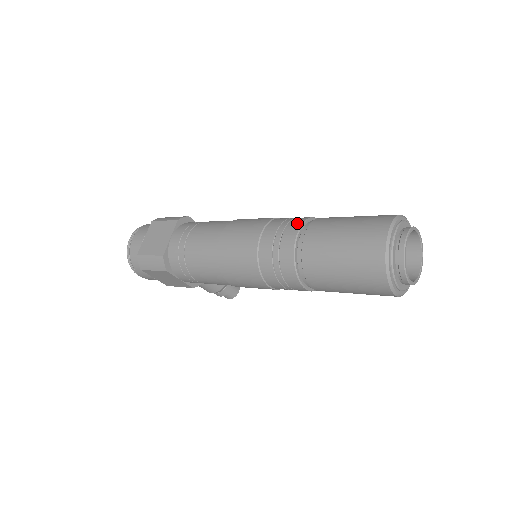
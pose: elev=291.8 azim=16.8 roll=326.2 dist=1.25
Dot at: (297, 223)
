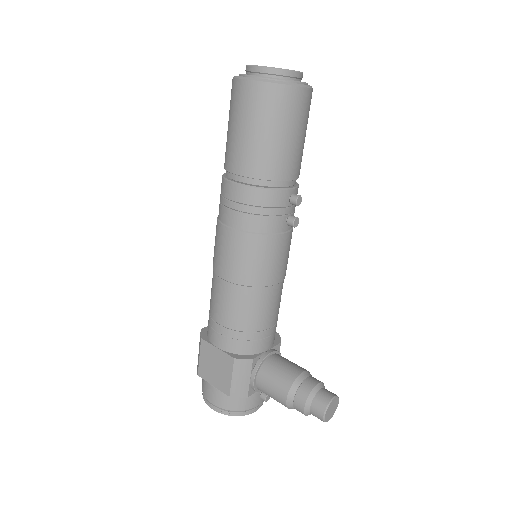
Dot at: occluded
